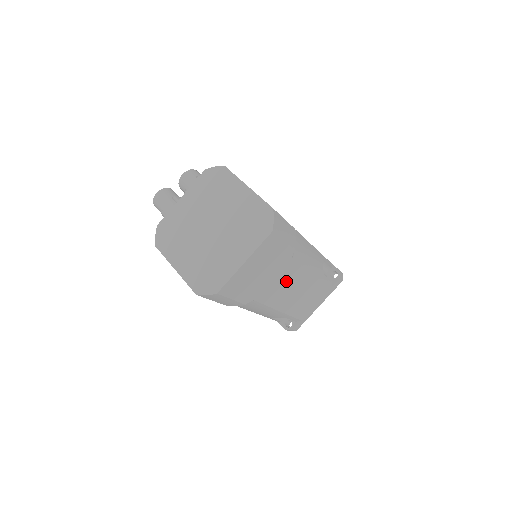
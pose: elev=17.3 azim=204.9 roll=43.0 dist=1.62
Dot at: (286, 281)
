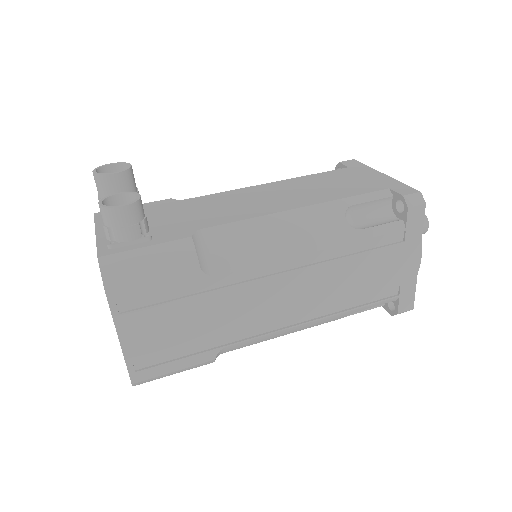
Dot at: occluded
